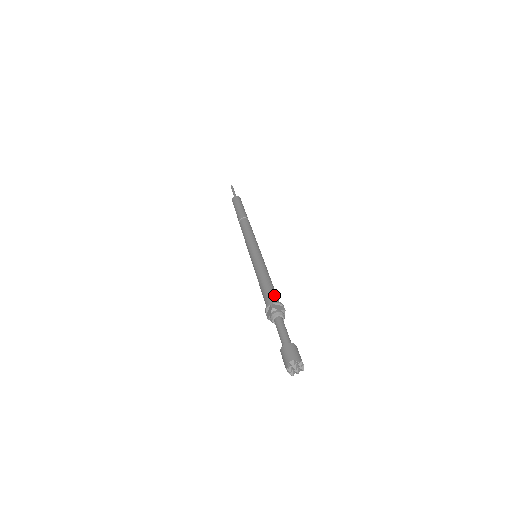
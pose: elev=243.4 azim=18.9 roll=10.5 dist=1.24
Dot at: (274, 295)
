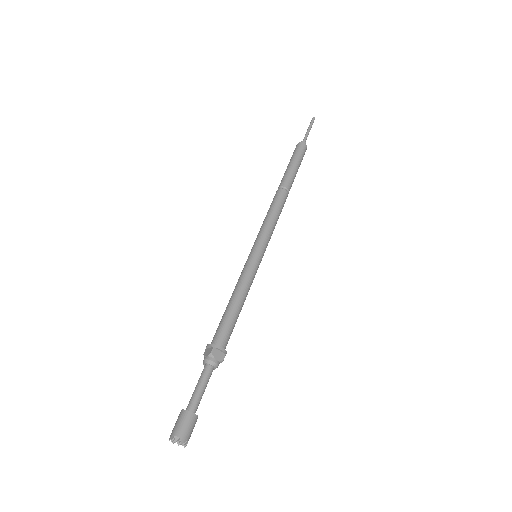
Dot at: (227, 334)
